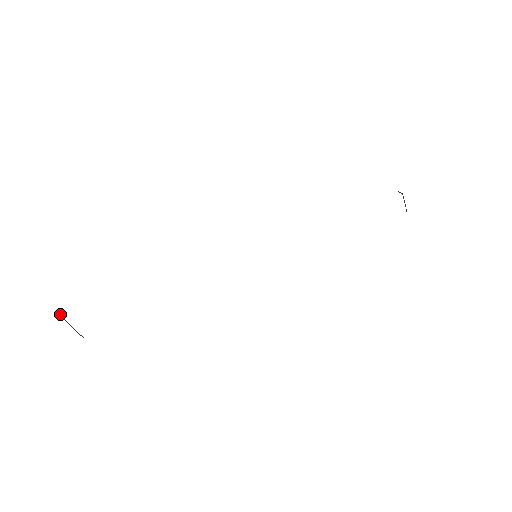
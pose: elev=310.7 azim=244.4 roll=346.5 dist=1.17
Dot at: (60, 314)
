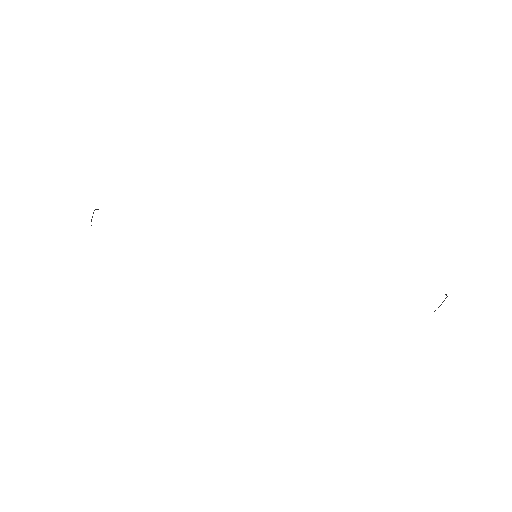
Dot at: occluded
